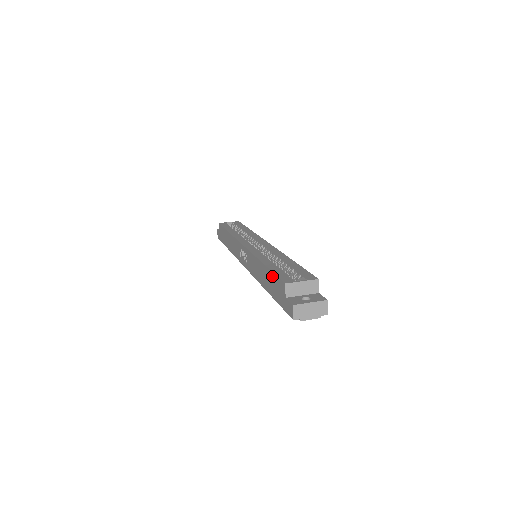
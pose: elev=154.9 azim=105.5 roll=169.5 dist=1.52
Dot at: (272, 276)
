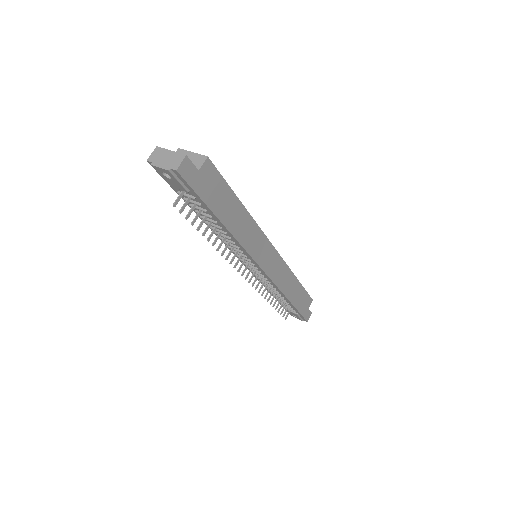
Dot at: occluded
